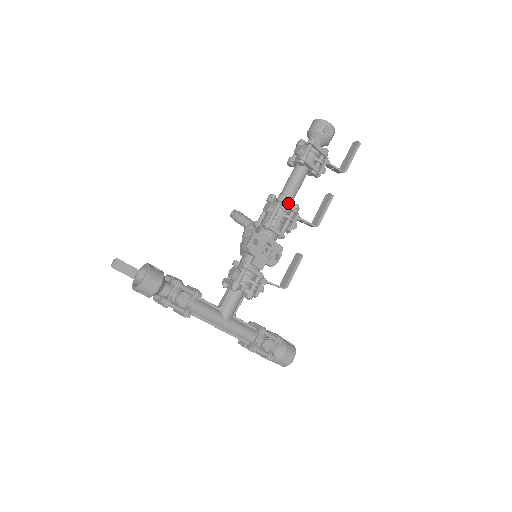
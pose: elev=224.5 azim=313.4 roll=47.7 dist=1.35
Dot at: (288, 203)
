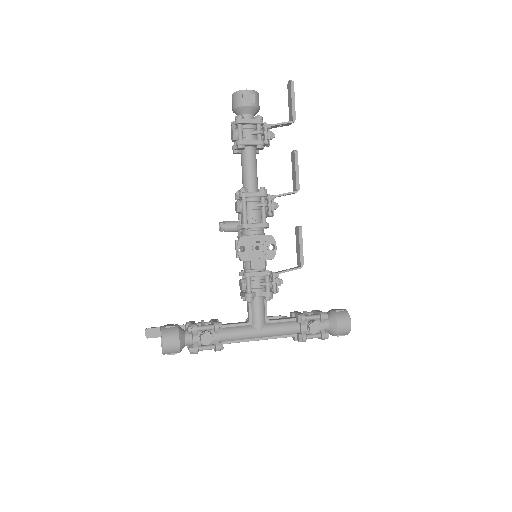
Dot at: (251, 193)
